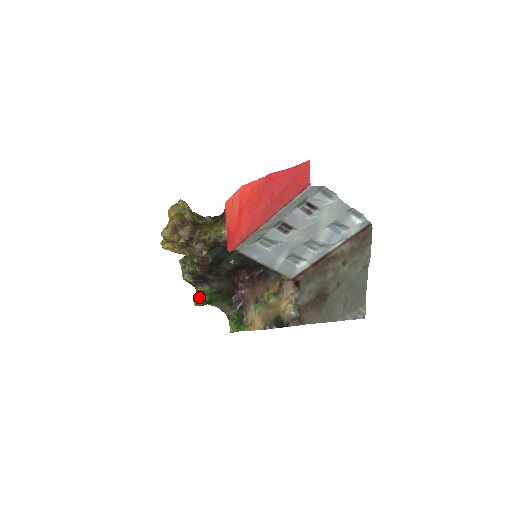
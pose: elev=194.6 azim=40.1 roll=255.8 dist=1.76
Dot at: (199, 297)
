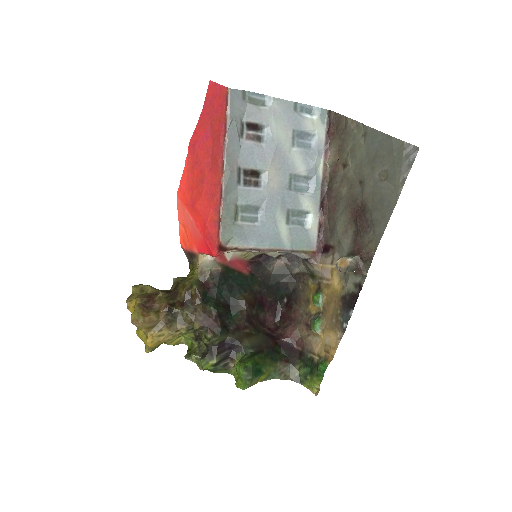
Dot at: (239, 370)
